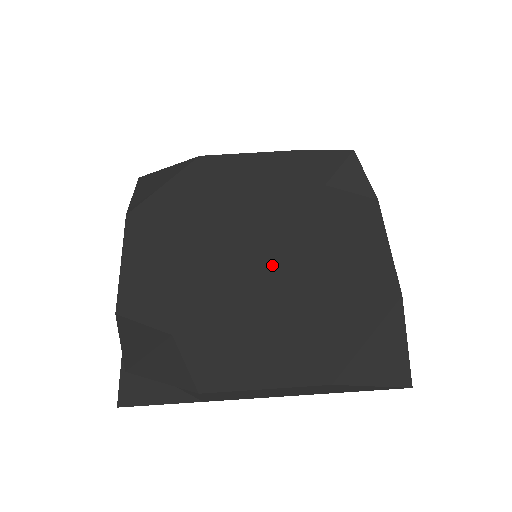
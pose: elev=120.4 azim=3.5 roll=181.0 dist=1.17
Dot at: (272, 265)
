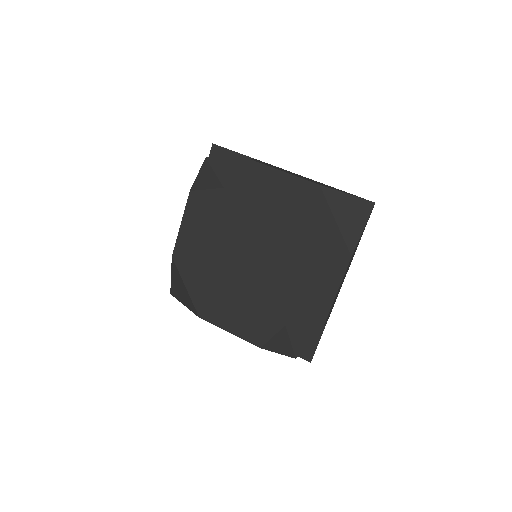
Dot at: (266, 251)
